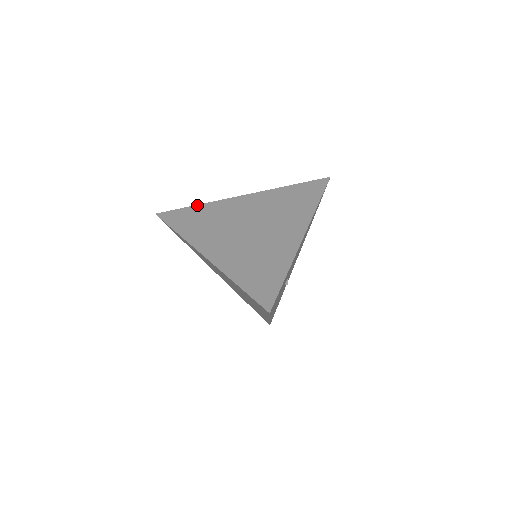
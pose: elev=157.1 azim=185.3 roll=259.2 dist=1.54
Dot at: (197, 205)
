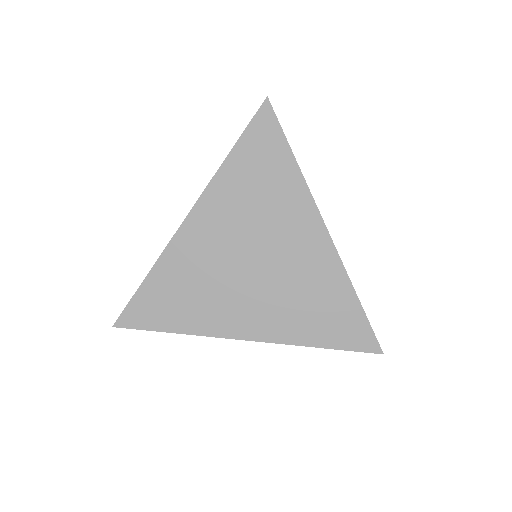
Dot at: (148, 276)
